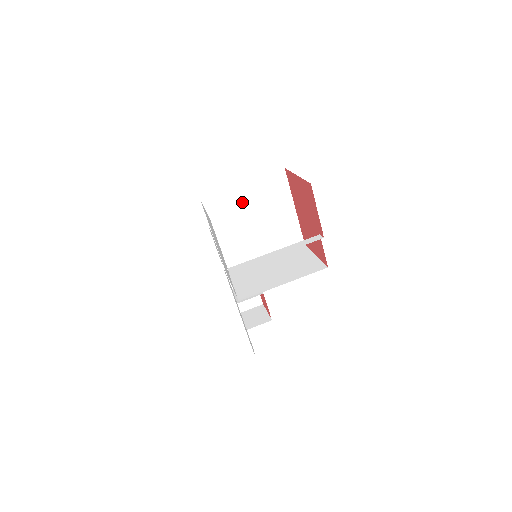
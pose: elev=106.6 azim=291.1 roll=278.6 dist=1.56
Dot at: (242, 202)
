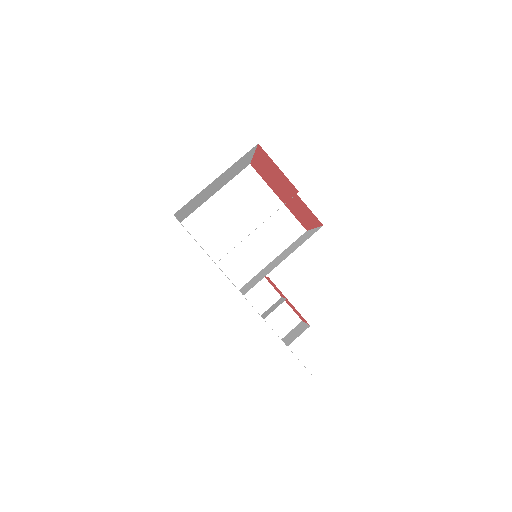
Dot at: (223, 212)
